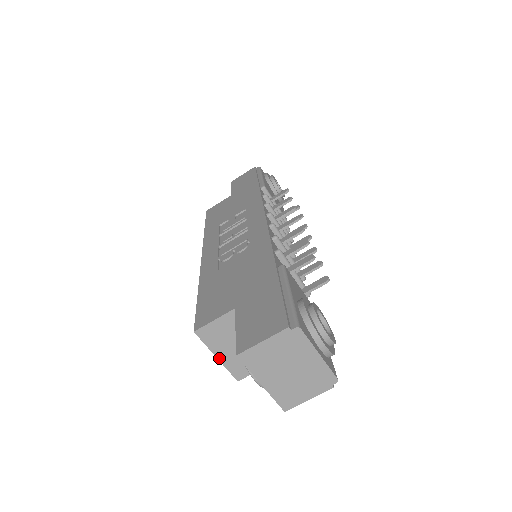
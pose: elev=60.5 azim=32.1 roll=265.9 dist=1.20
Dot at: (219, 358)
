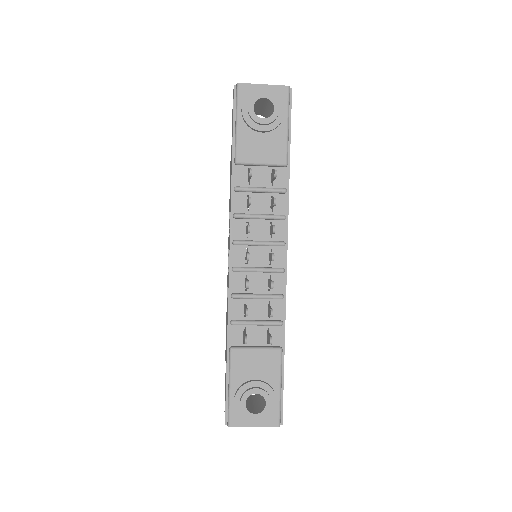
Dot at: occluded
